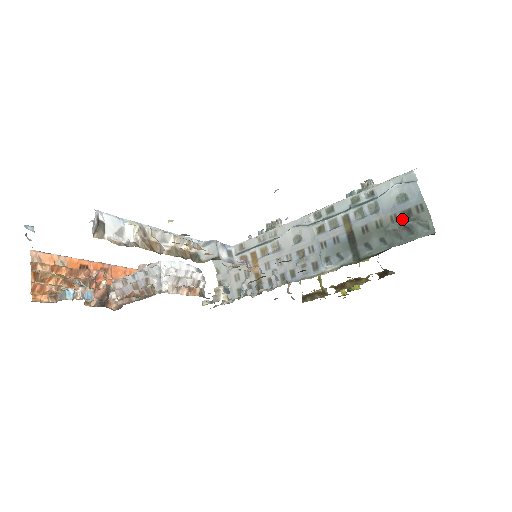
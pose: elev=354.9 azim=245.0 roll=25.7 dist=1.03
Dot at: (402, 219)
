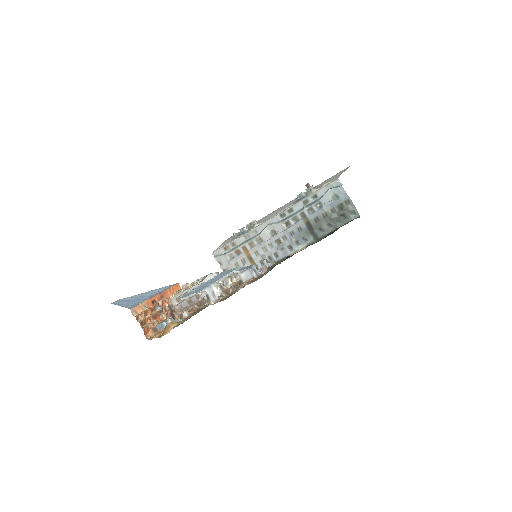
Dot at: (338, 210)
